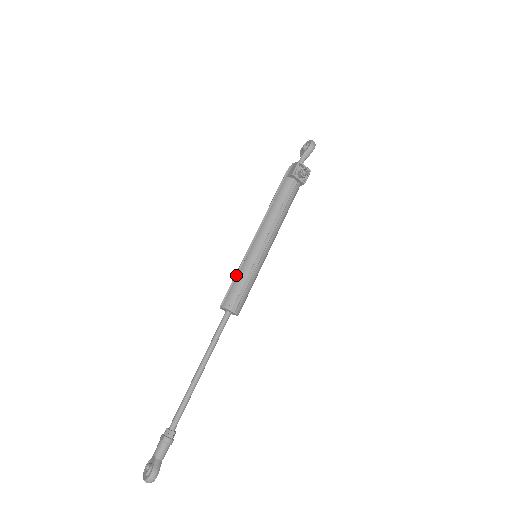
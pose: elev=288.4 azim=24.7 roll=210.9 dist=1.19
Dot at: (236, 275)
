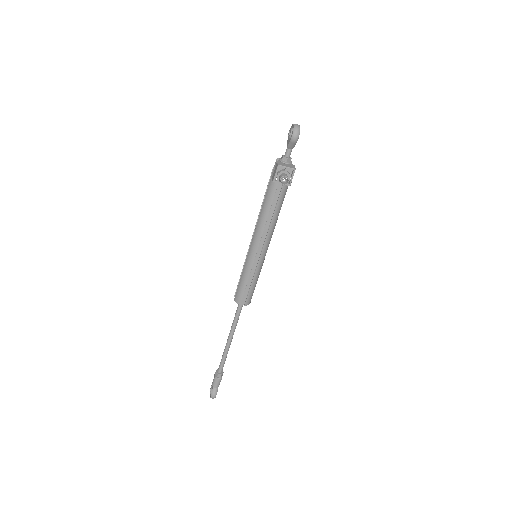
Dot at: (242, 273)
